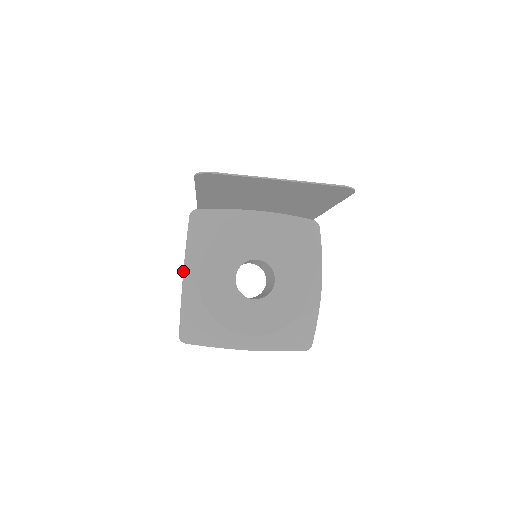
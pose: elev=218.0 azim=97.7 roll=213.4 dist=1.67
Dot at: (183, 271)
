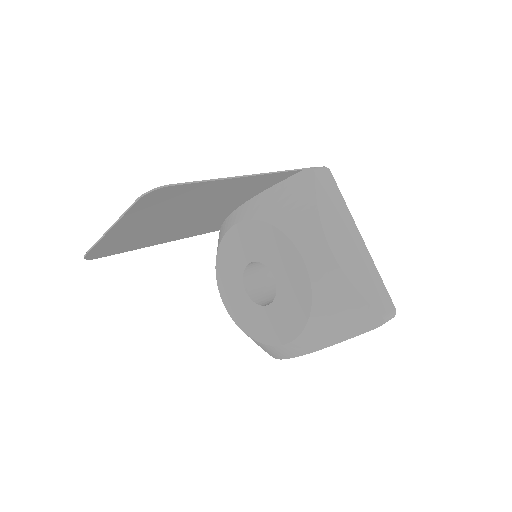
Dot at: occluded
